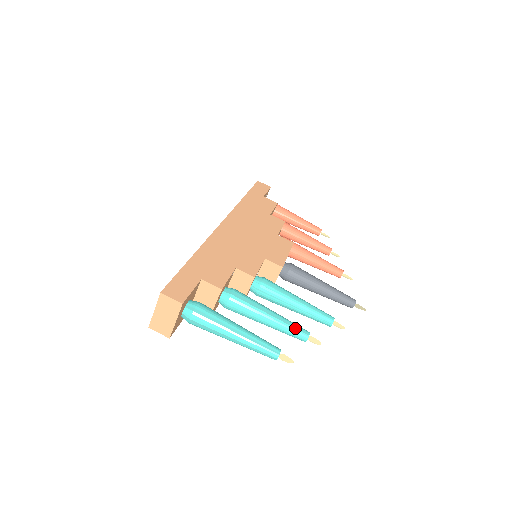
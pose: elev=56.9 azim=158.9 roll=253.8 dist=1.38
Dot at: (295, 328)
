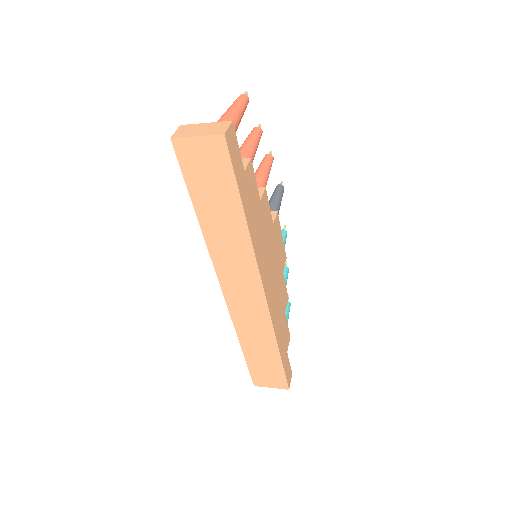
Dot at: occluded
